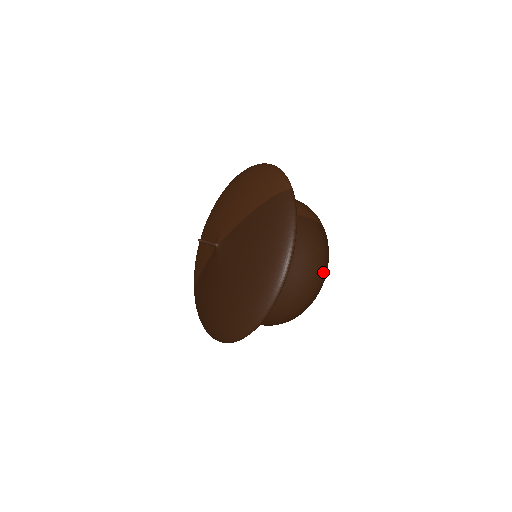
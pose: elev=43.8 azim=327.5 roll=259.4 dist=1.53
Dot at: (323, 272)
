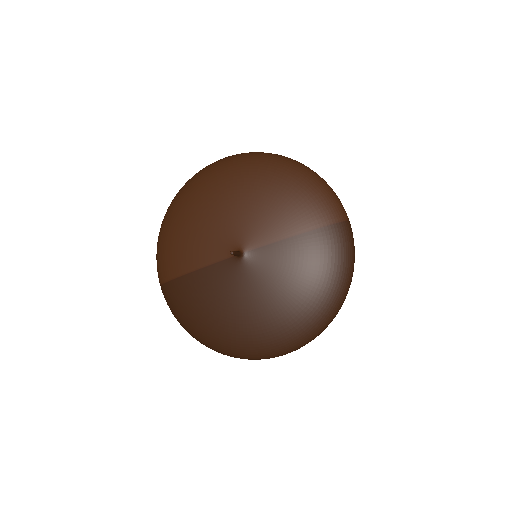
Dot at: occluded
